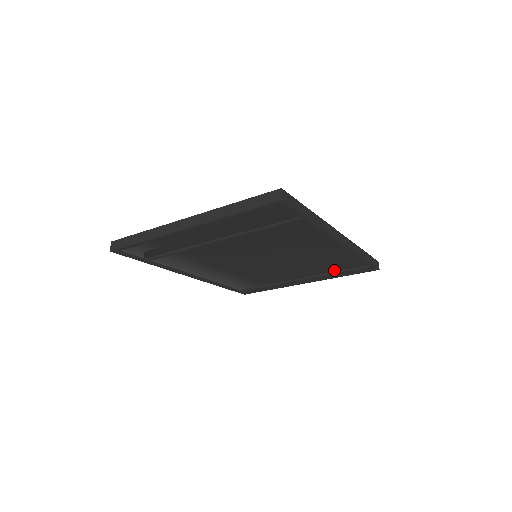
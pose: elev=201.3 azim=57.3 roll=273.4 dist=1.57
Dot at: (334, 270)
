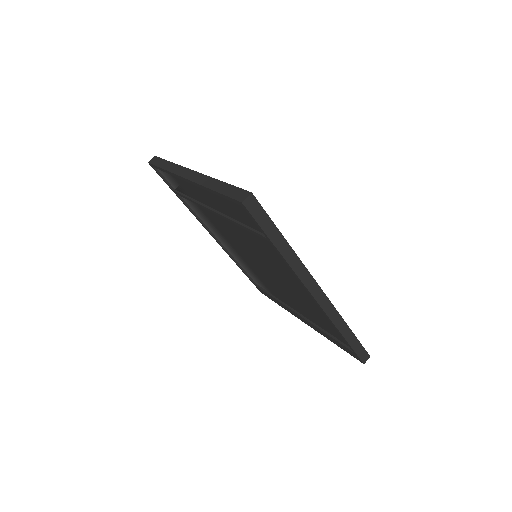
Dot at: (325, 329)
